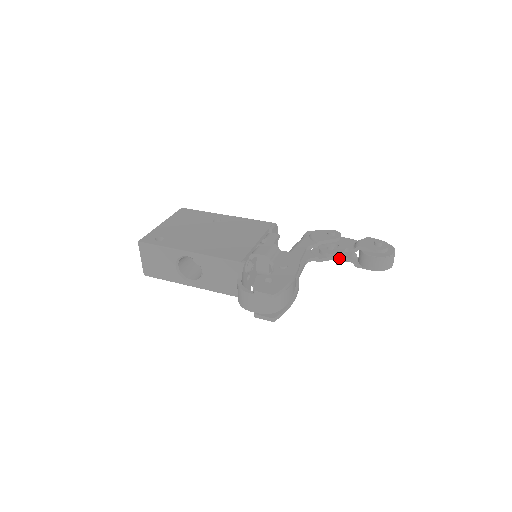
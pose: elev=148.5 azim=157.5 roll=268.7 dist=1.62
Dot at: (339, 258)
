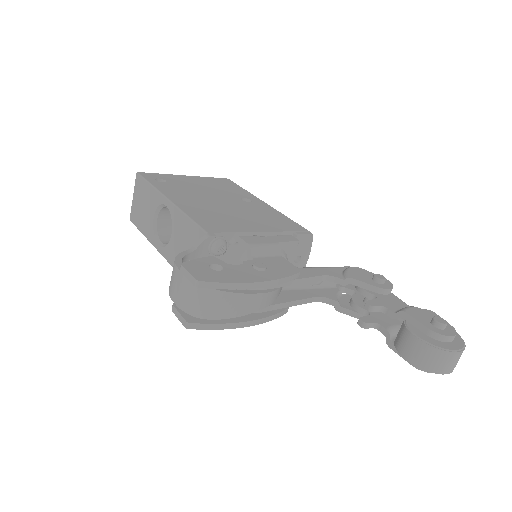
Dot at: (367, 317)
